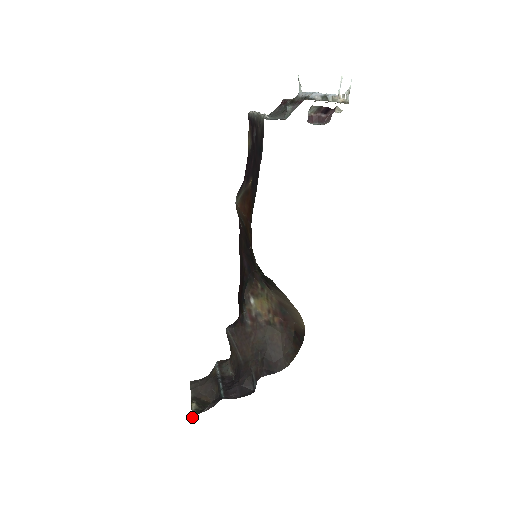
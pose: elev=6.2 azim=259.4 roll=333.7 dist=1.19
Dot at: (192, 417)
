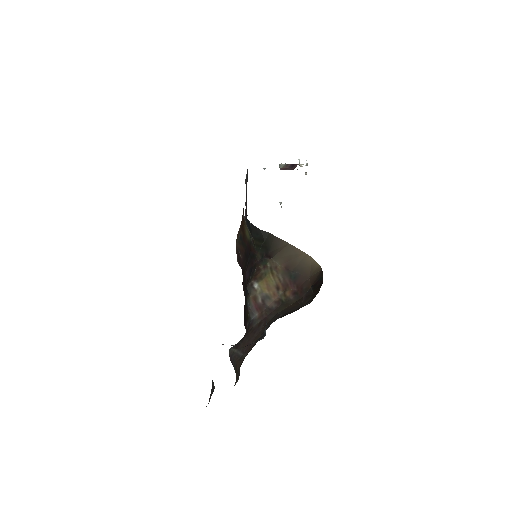
Dot at: occluded
